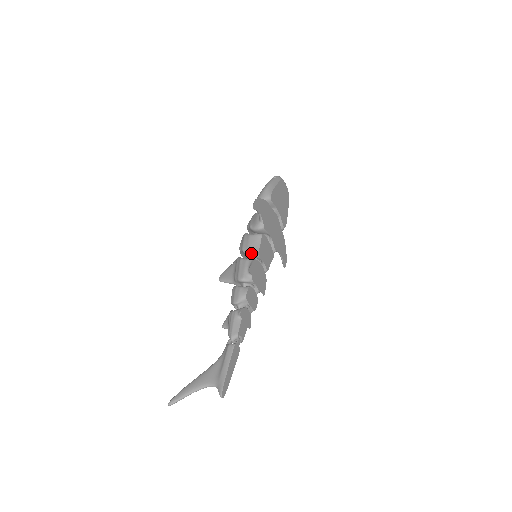
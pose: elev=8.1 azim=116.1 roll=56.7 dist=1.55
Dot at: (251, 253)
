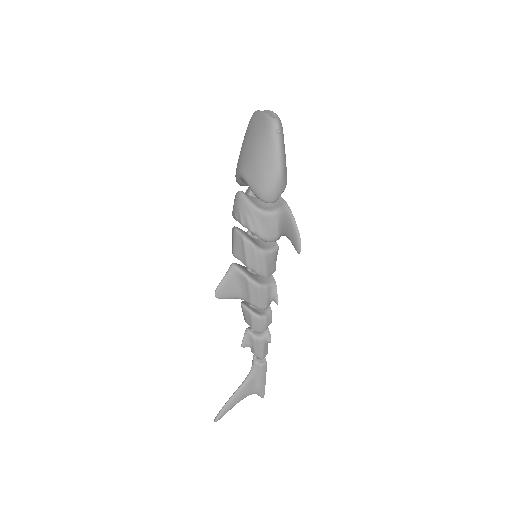
Dot at: occluded
